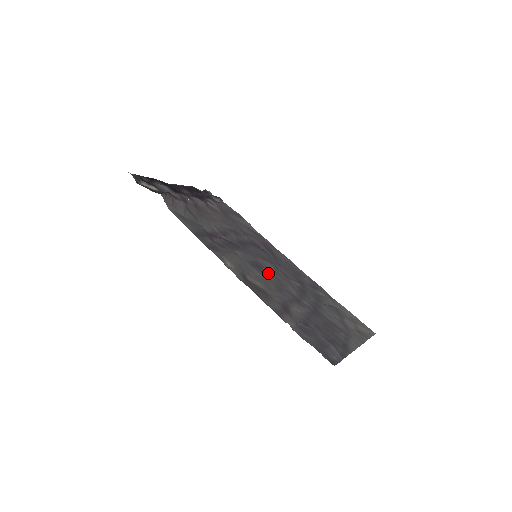
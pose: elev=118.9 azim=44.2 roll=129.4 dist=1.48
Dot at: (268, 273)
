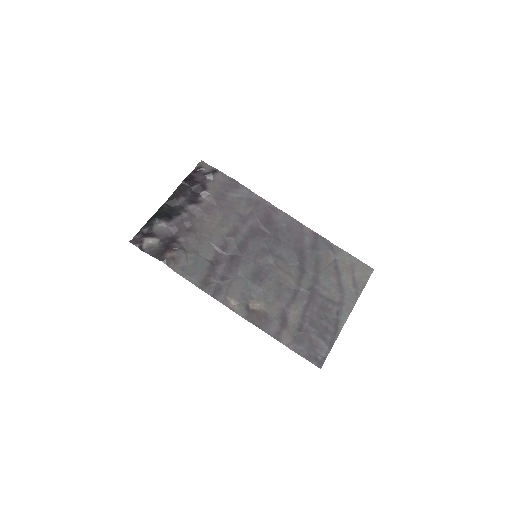
Dot at: (268, 277)
